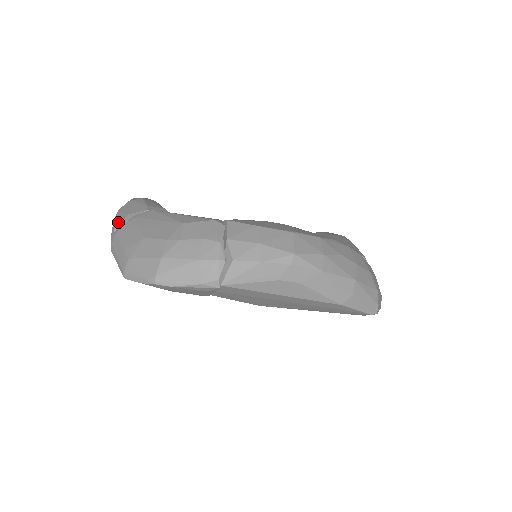
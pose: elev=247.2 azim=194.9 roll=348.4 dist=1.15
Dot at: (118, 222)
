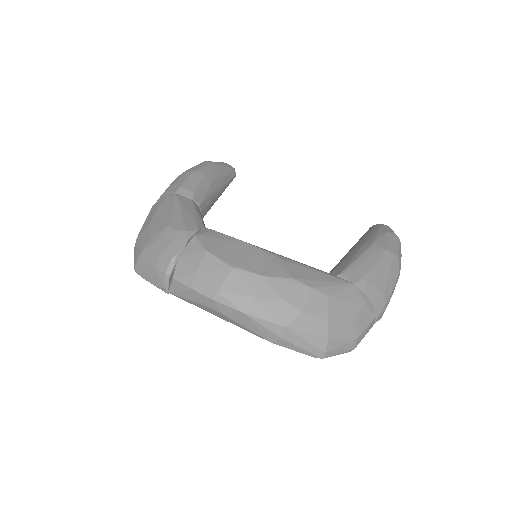
Dot at: (162, 194)
